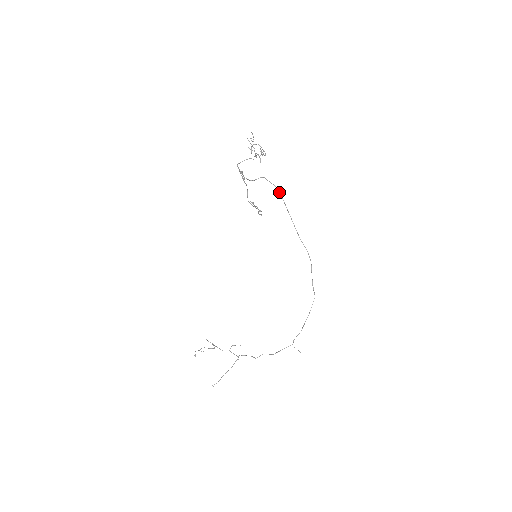
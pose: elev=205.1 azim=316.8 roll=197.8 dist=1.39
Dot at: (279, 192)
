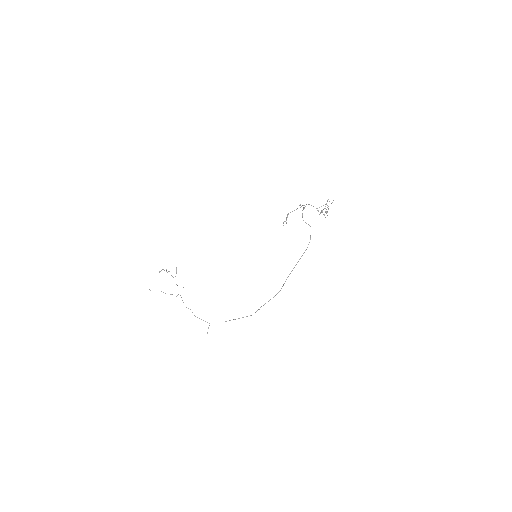
Dot at: occluded
